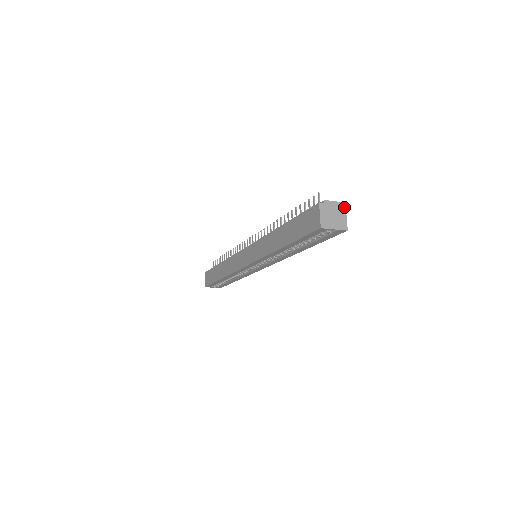
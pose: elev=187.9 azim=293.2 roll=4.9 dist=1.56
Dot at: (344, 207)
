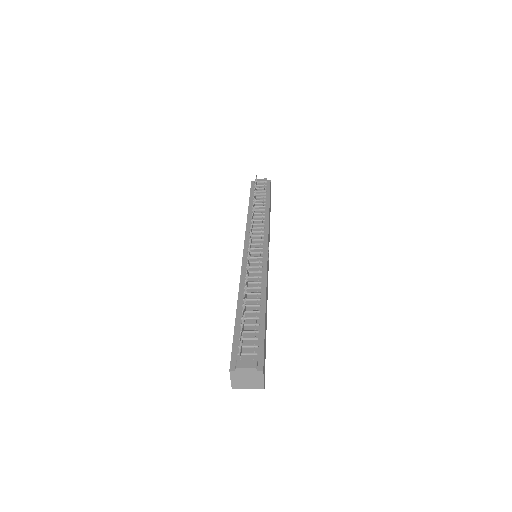
Dot at: (261, 372)
